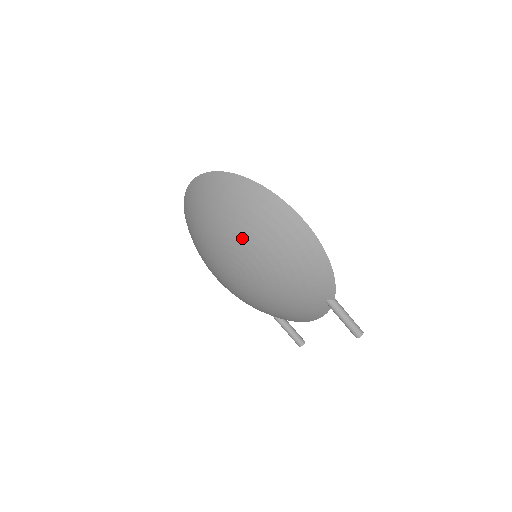
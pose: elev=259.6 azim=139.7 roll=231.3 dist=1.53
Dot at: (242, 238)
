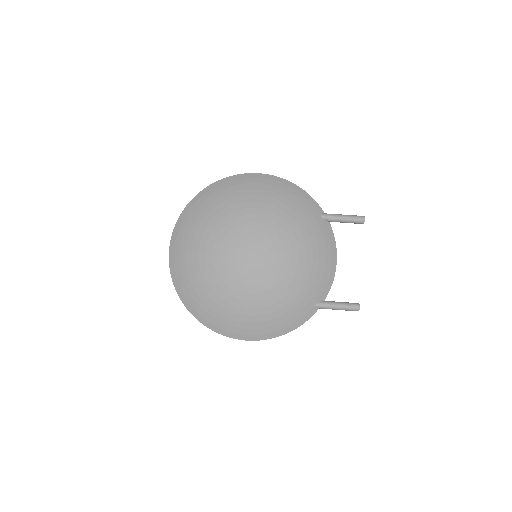
Dot at: (233, 214)
